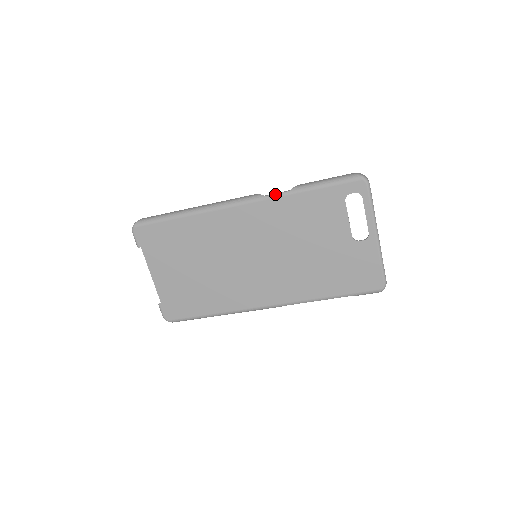
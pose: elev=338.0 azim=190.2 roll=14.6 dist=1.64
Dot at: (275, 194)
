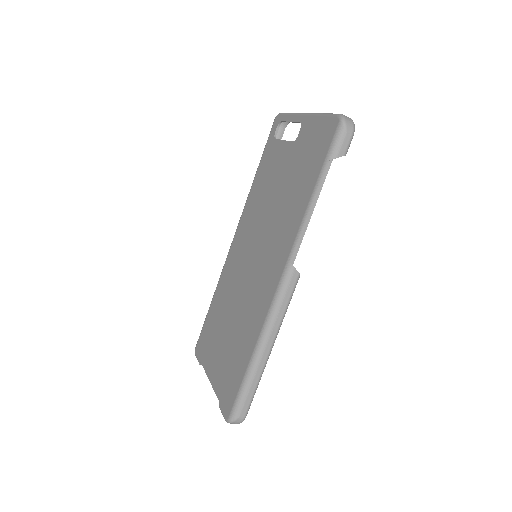
Dot at: (245, 203)
